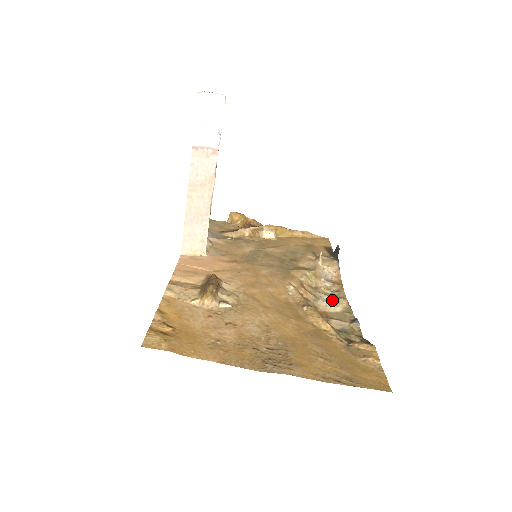
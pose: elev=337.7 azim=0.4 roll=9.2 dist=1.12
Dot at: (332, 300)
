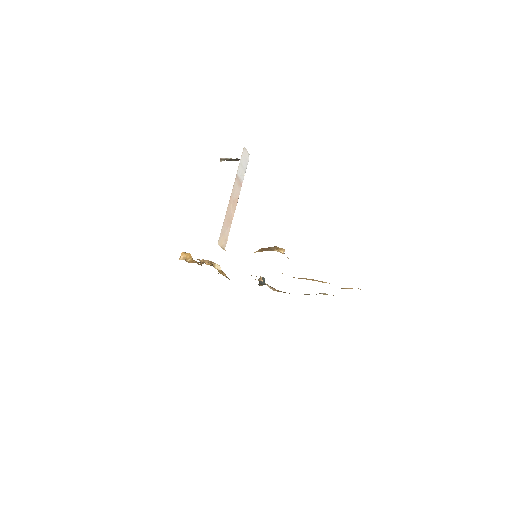
Dot at: occluded
